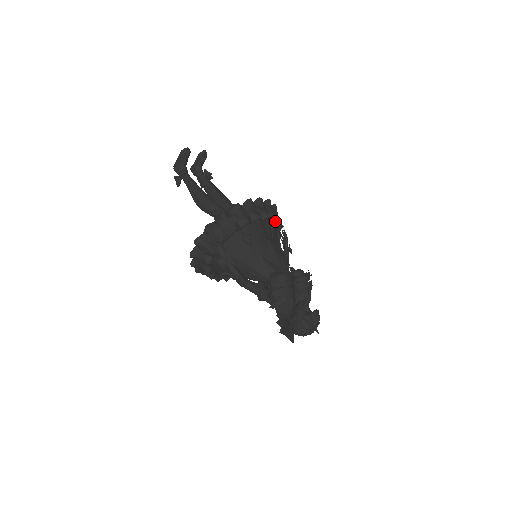
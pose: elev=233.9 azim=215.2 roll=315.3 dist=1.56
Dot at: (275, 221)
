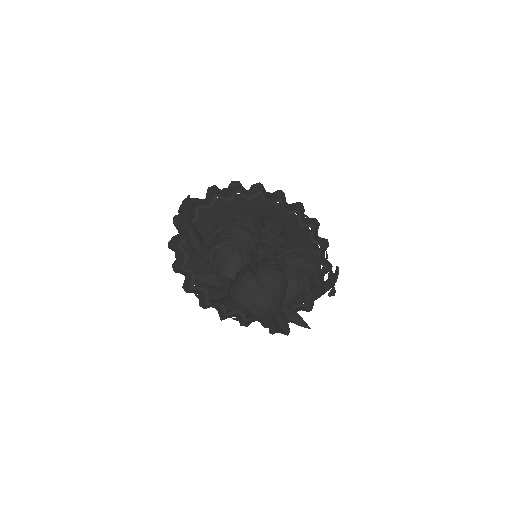
Dot at: (301, 223)
